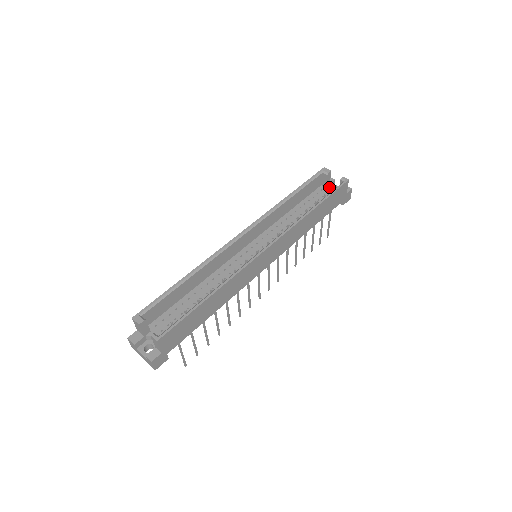
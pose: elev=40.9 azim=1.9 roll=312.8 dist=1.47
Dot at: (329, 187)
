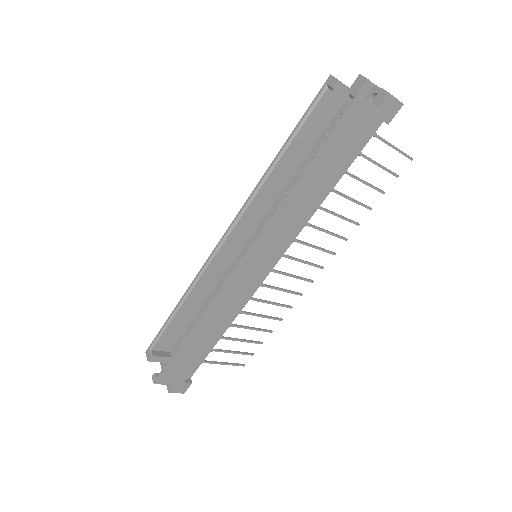
Dot at: occluded
